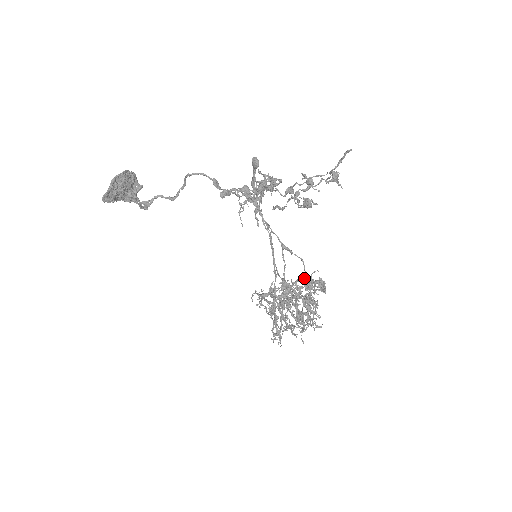
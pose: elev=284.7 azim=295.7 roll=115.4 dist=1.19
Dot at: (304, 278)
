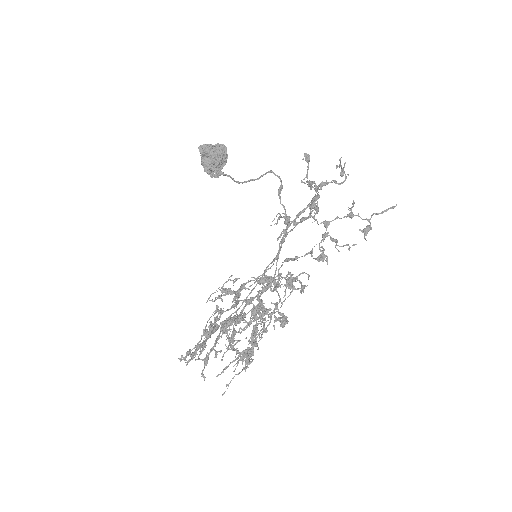
Dot at: occluded
